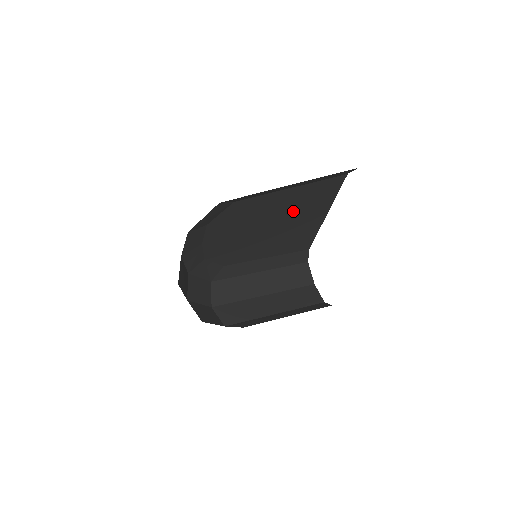
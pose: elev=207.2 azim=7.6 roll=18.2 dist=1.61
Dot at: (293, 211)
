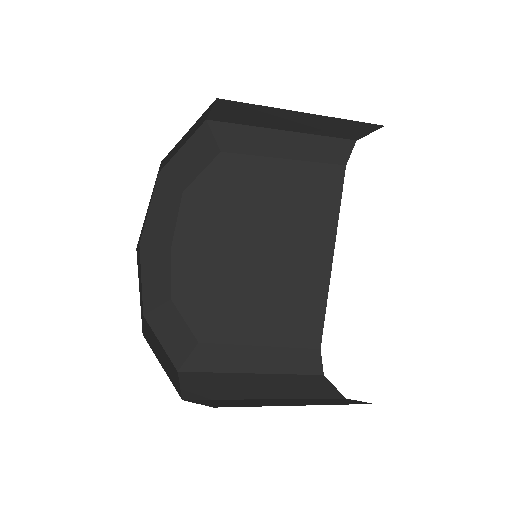
Dot at: (293, 220)
